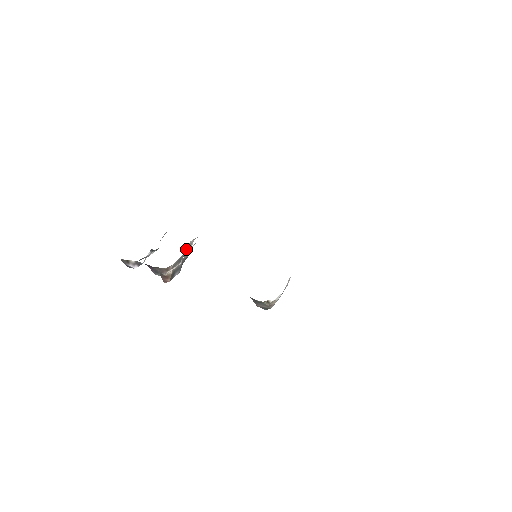
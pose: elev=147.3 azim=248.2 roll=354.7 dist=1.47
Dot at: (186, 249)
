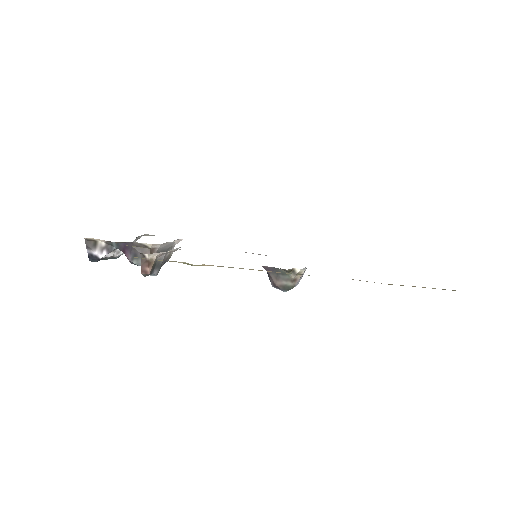
Dot at: occluded
